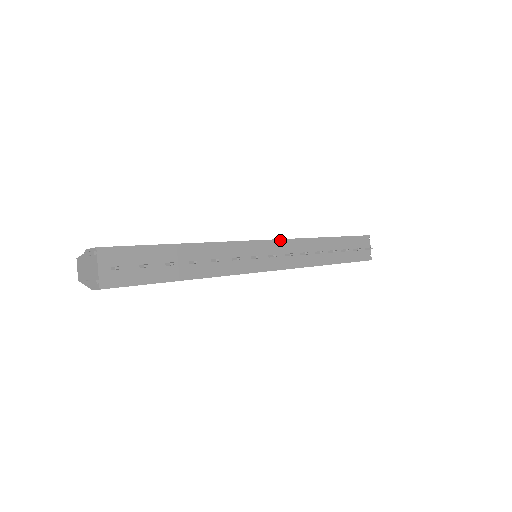
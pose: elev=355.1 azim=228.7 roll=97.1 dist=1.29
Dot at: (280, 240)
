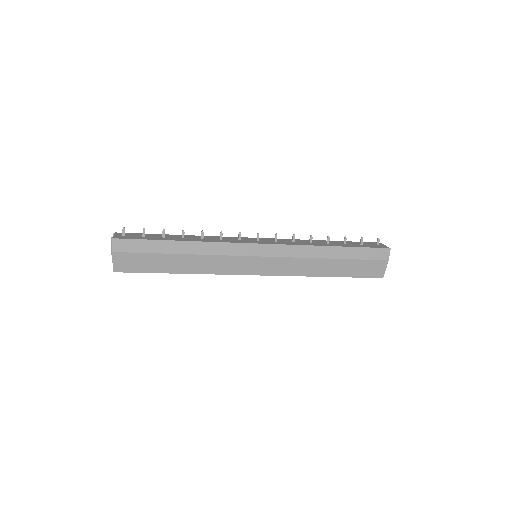
Dot at: (268, 239)
